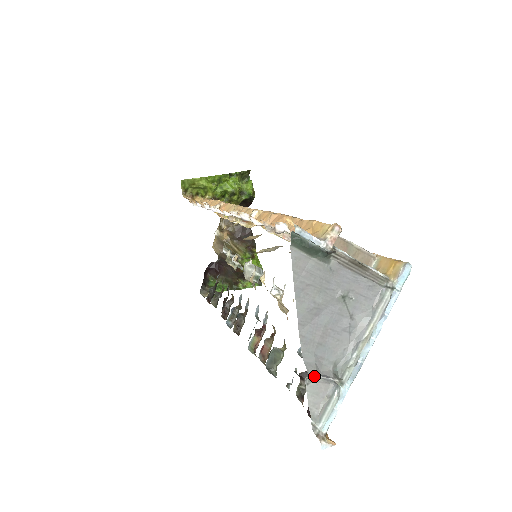
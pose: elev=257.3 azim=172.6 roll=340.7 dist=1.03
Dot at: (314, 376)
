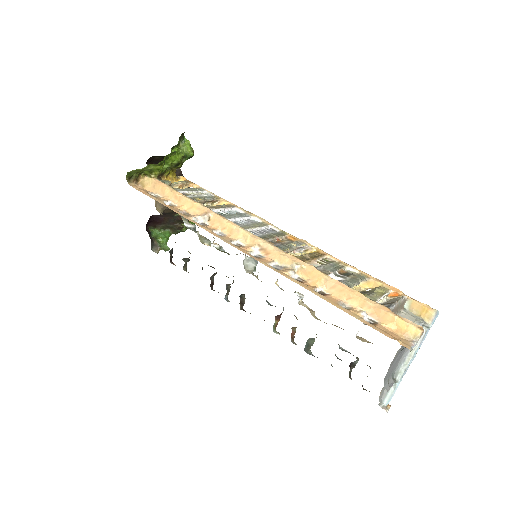
Dot at: occluded
